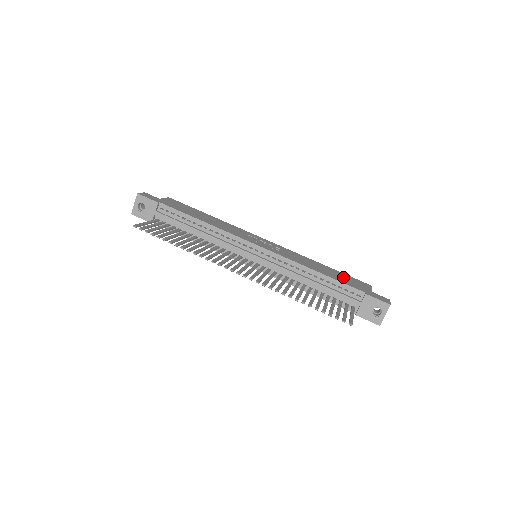
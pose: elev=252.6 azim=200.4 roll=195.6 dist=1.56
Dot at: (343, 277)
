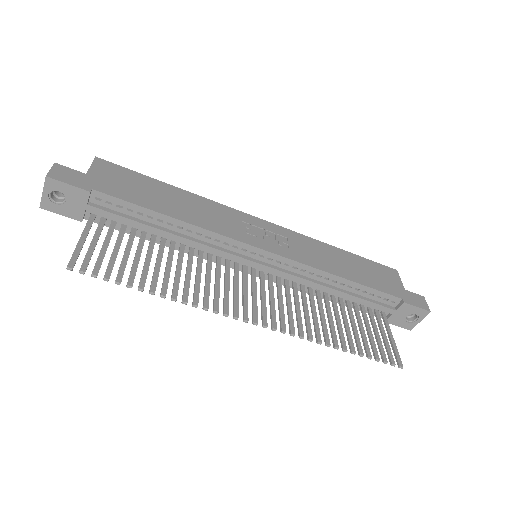
Dot at: (369, 271)
